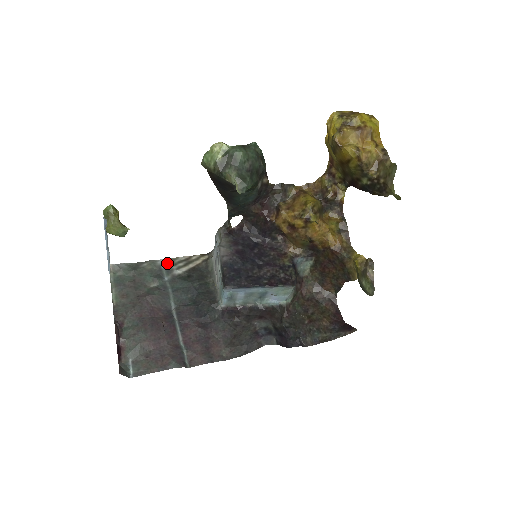
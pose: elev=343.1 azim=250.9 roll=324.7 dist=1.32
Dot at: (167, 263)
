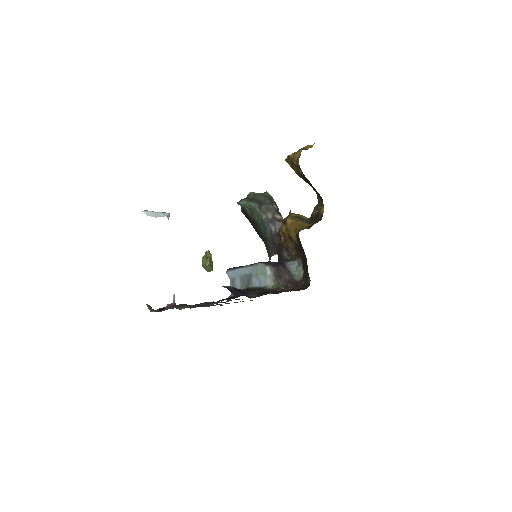
Dot at: occluded
